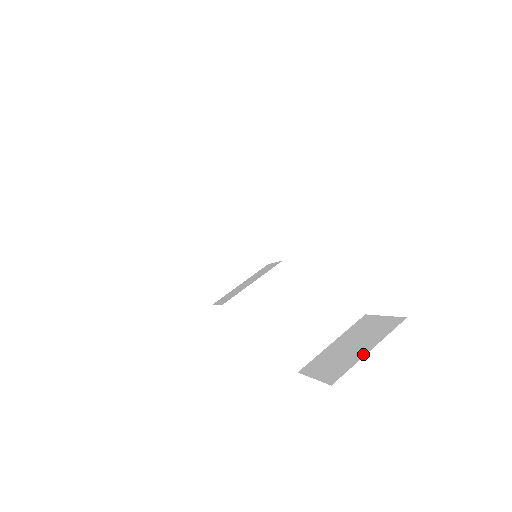
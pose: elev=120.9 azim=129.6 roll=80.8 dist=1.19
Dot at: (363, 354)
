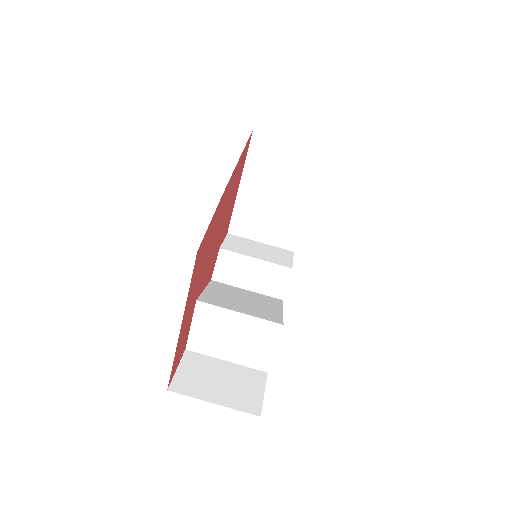
Dot at: (208, 399)
